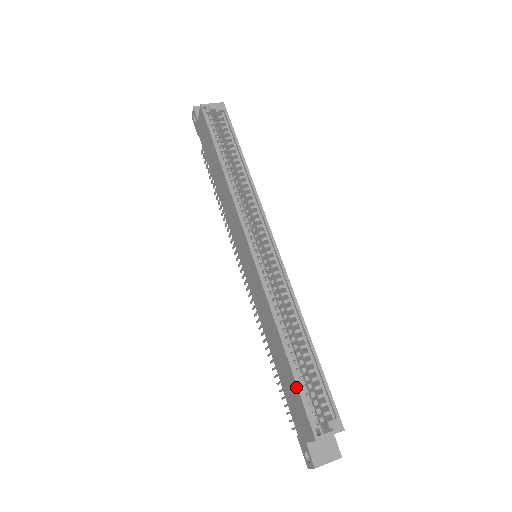
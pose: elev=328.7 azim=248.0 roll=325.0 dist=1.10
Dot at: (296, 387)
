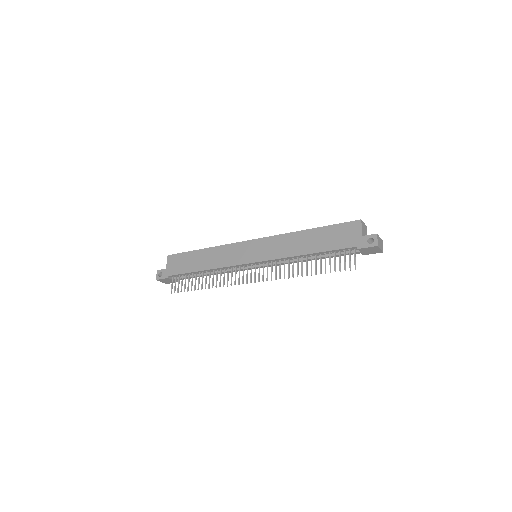
Dot at: (331, 226)
